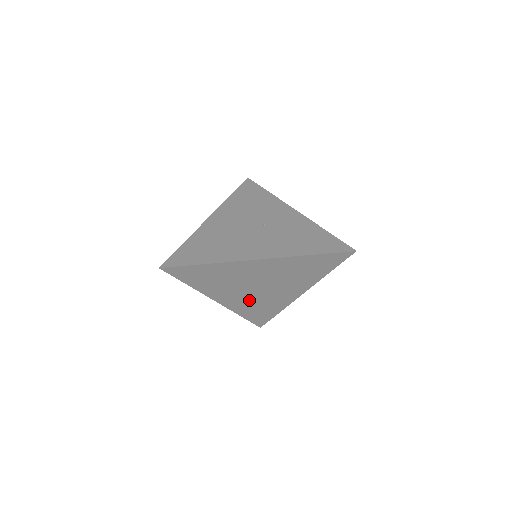
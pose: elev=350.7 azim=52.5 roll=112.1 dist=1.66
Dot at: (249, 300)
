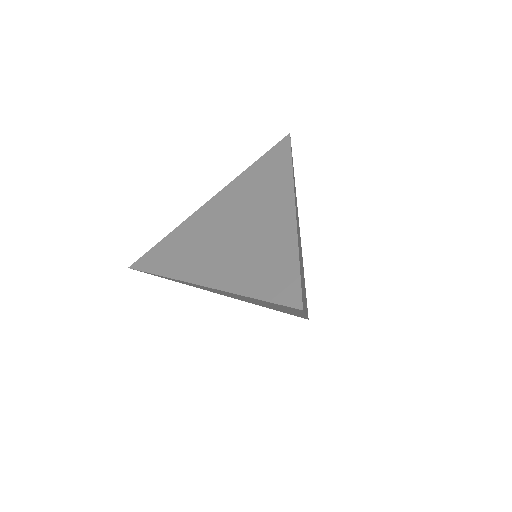
Dot at: (237, 257)
